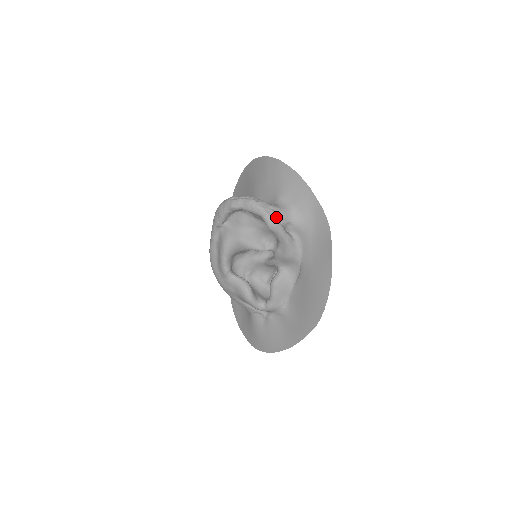
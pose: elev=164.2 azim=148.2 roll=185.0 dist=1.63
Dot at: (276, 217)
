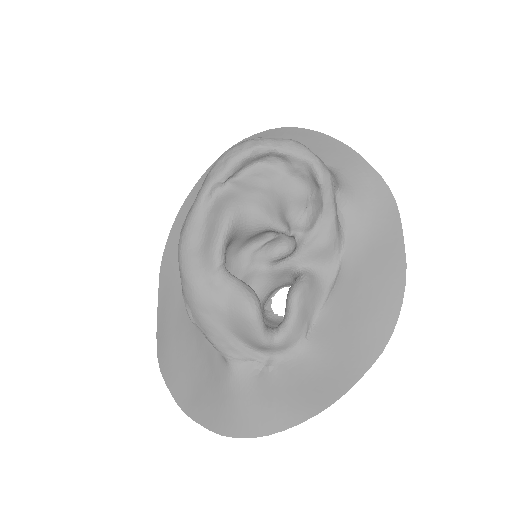
Dot at: (328, 169)
